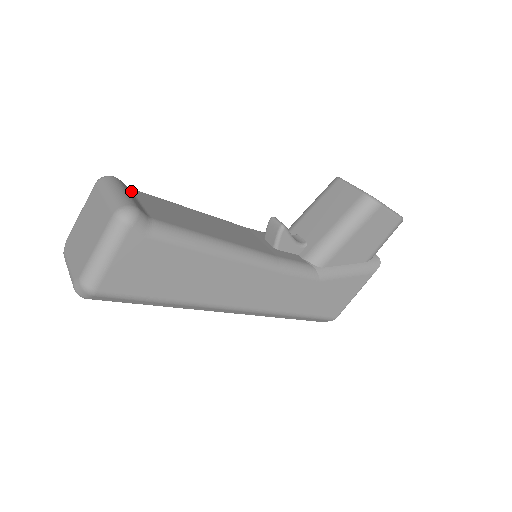
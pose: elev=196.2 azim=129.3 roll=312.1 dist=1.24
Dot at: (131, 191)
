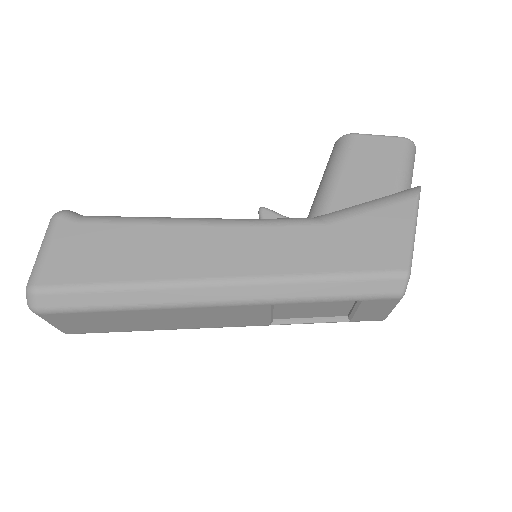
Dot at: occluded
